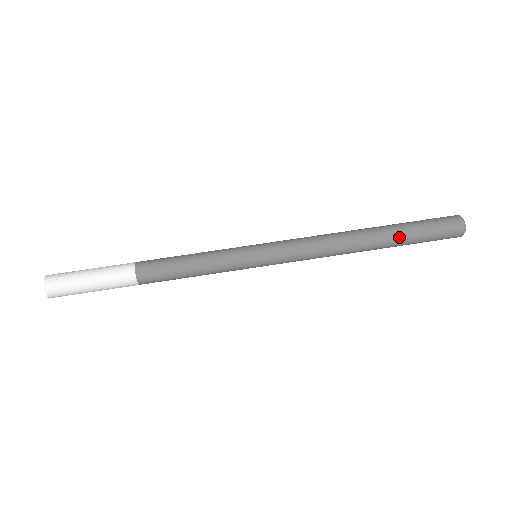
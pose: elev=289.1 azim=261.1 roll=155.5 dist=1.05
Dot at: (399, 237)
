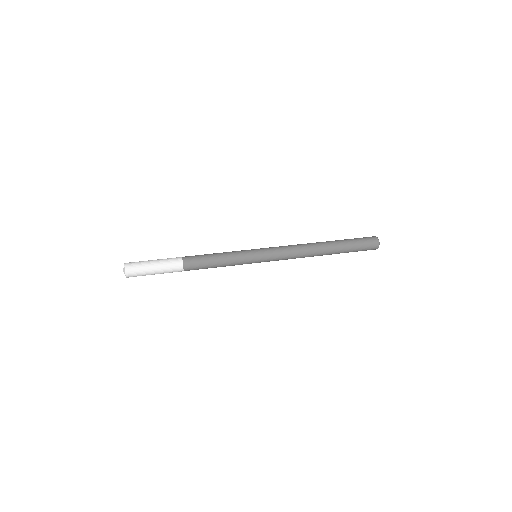
Dot at: (341, 245)
